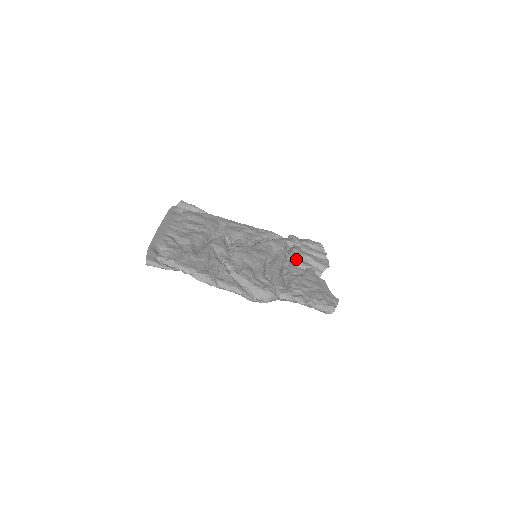
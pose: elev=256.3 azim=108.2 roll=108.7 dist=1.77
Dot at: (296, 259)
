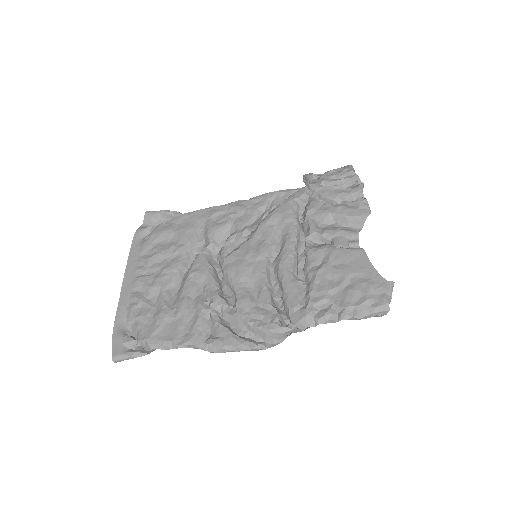
Dot at: (313, 231)
